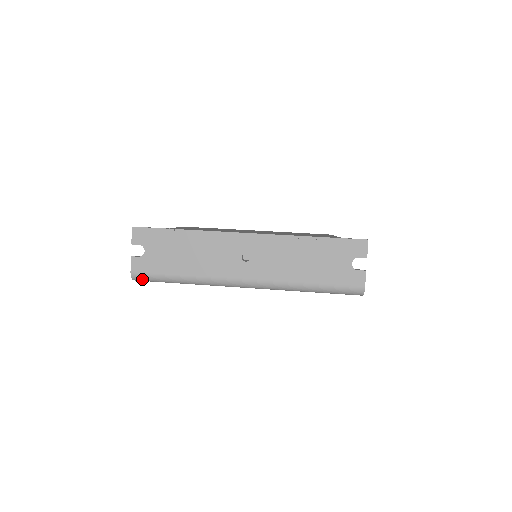
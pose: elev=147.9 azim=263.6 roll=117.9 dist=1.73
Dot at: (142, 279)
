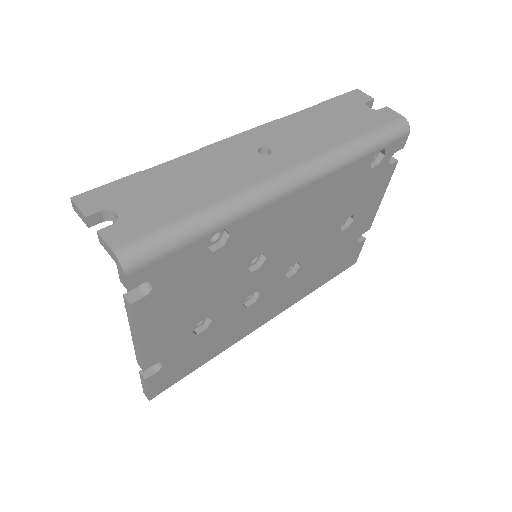
Dot at: (140, 255)
